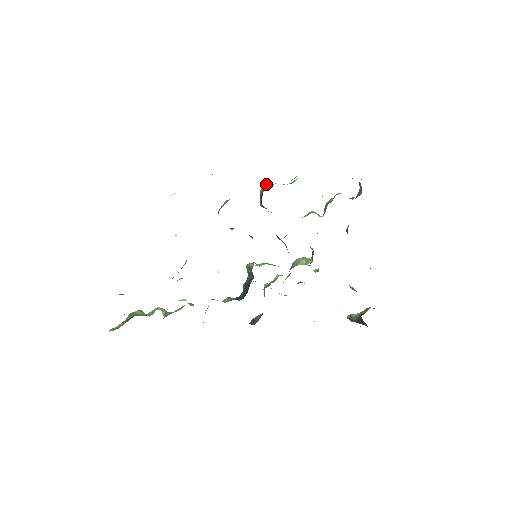
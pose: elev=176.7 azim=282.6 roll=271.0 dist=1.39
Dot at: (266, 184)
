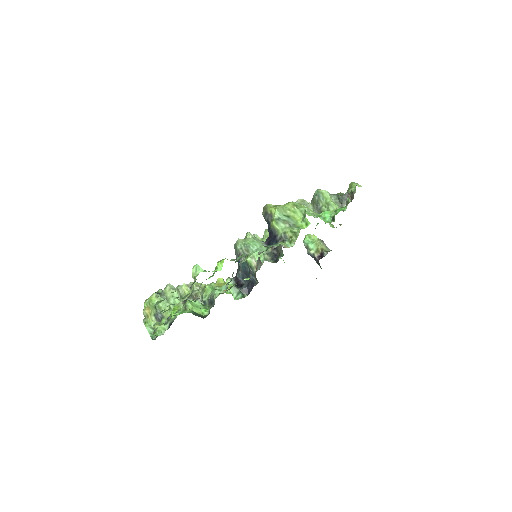
Dot at: (275, 213)
